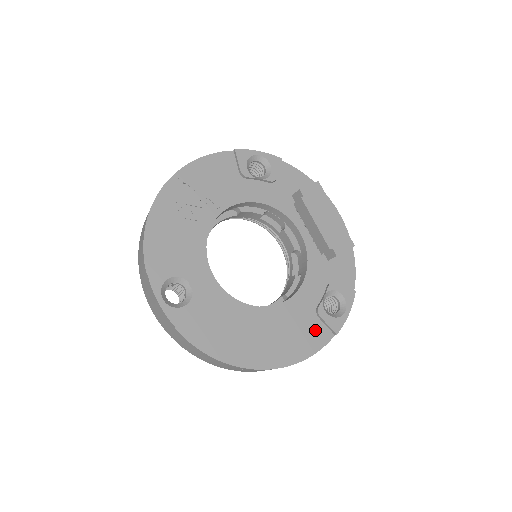
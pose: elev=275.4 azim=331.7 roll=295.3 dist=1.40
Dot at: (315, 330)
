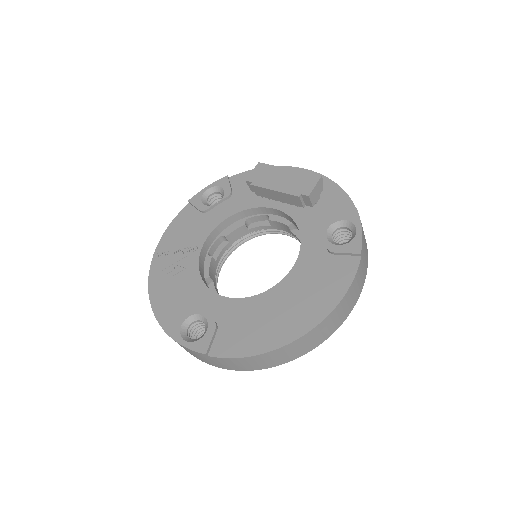
Dot at: (337, 267)
